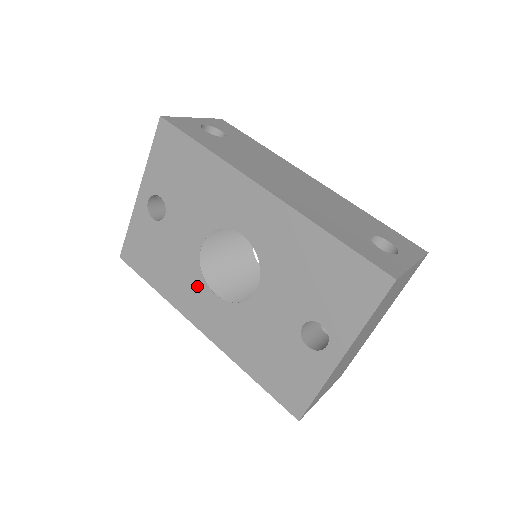
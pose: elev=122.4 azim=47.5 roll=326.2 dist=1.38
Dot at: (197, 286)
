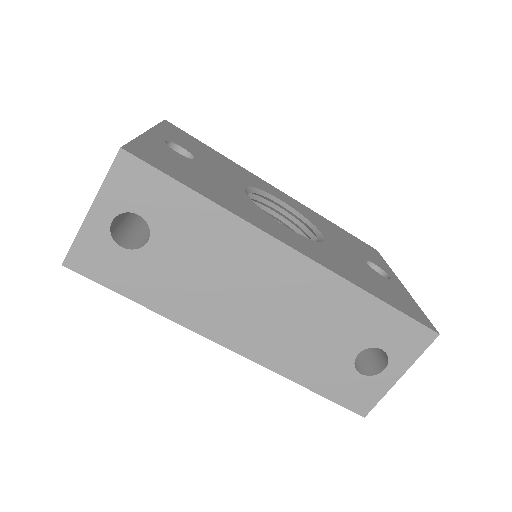
Dot at: occluded
